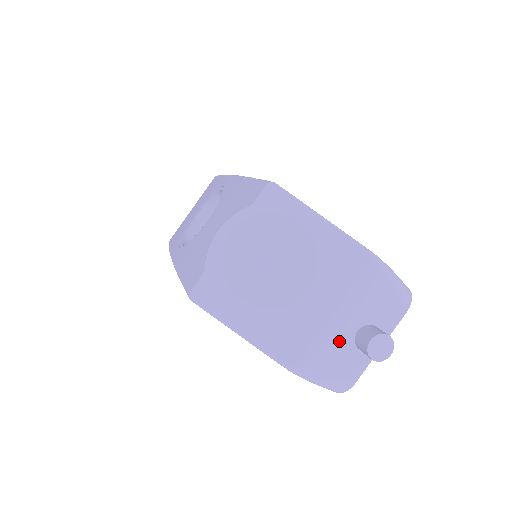
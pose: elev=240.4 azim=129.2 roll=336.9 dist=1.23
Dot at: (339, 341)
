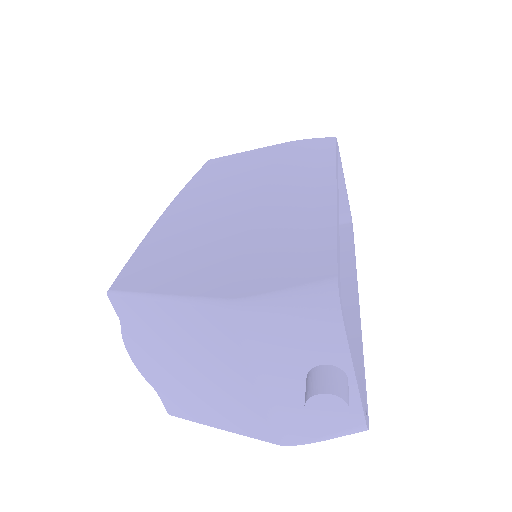
Dot at: (298, 401)
